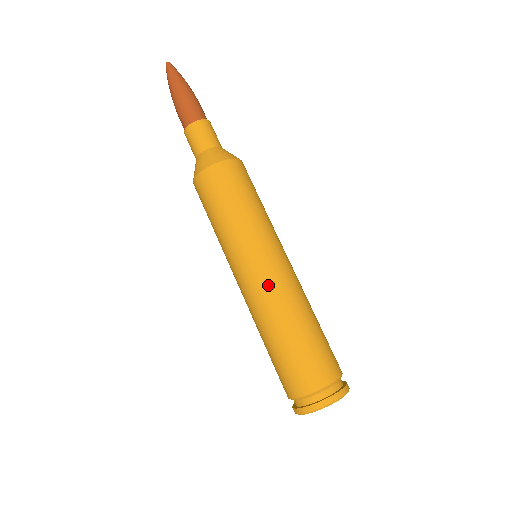
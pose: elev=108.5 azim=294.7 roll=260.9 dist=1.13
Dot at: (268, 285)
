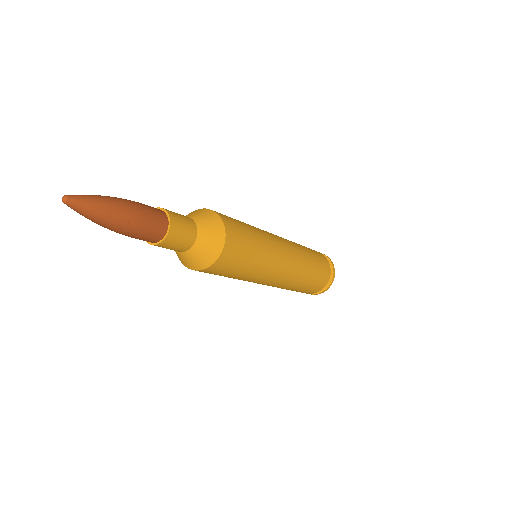
Dot at: (293, 268)
